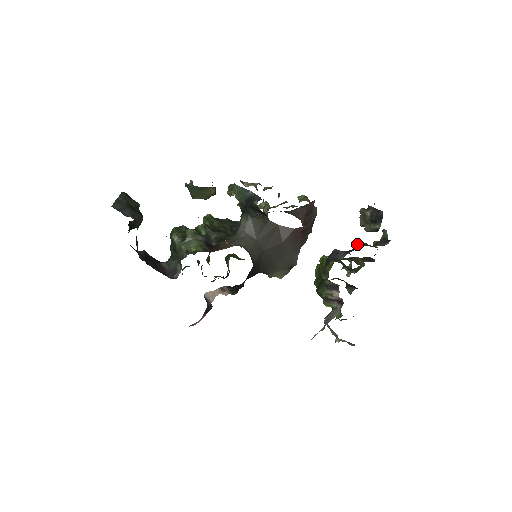
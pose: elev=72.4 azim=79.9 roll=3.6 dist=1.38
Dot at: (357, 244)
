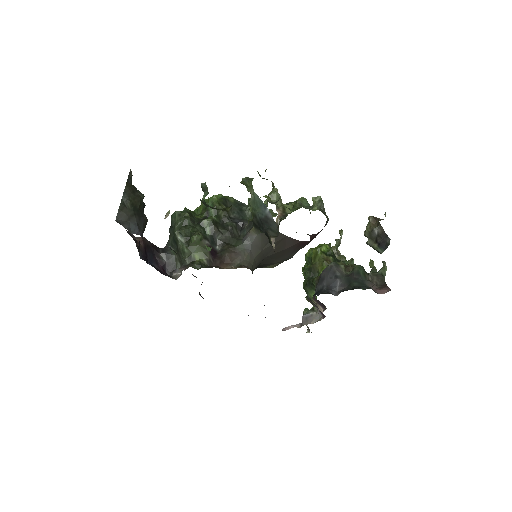
Dot at: (355, 270)
